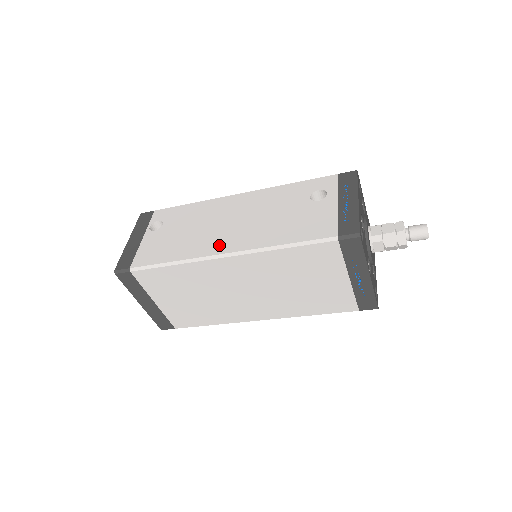
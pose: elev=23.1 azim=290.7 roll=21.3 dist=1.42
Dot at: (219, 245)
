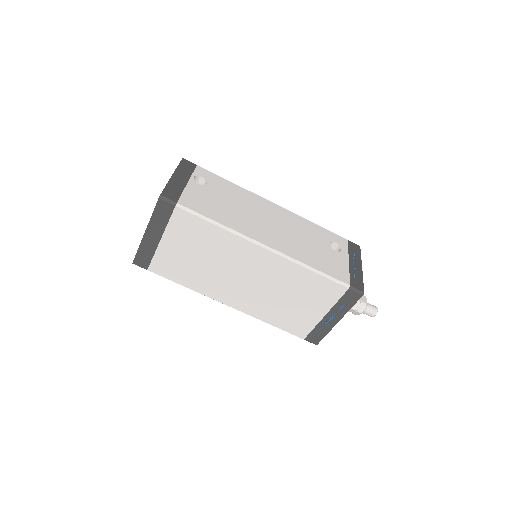
Dot at: (261, 236)
